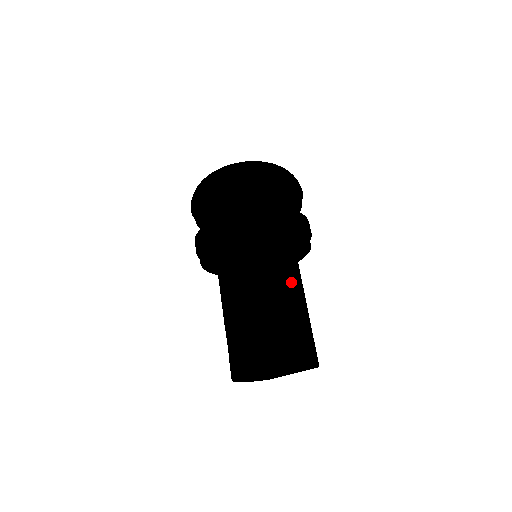
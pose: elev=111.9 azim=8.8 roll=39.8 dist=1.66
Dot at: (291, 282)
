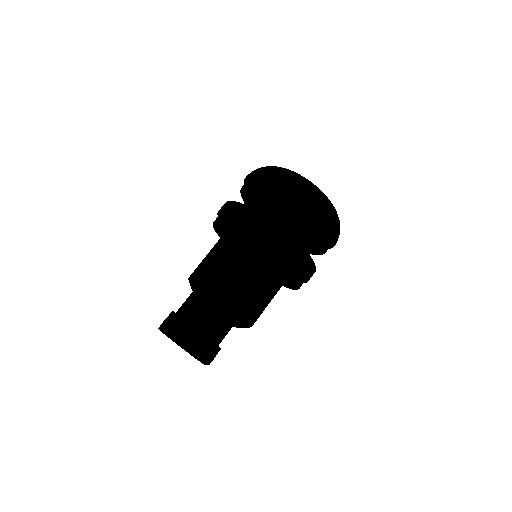
Dot at: (224, 276)
